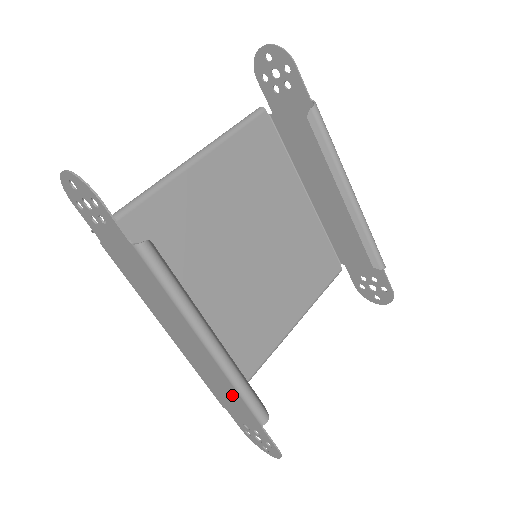
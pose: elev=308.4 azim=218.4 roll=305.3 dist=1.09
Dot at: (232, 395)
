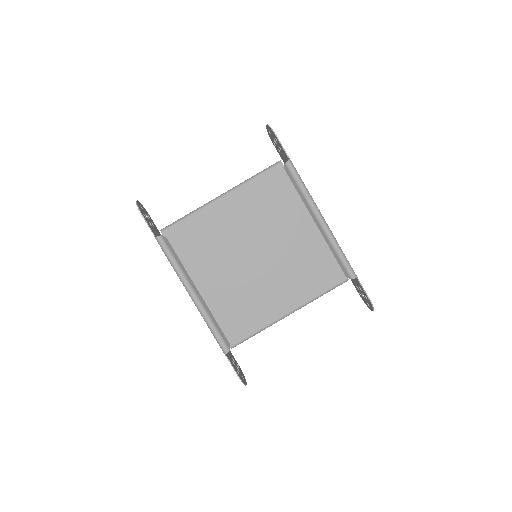
Dot at: occluded
